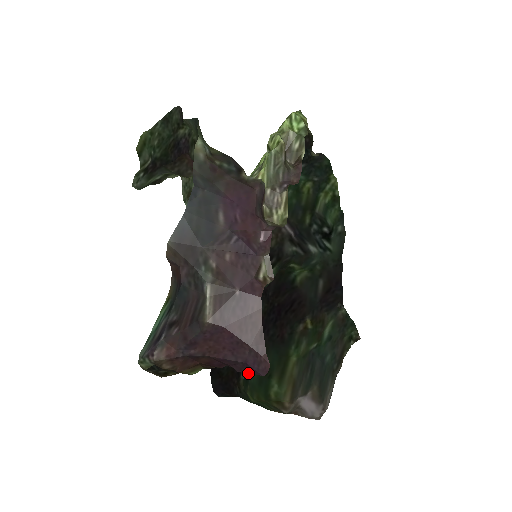
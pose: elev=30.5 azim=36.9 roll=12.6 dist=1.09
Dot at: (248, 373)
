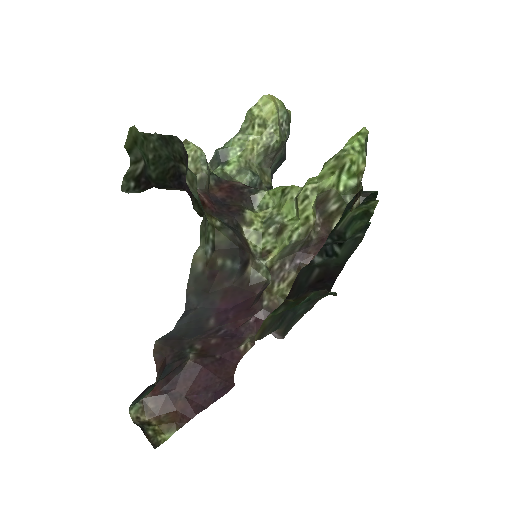
Dot at: occluded
